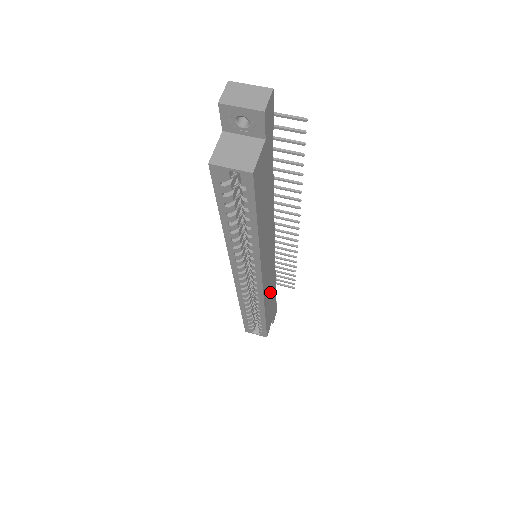
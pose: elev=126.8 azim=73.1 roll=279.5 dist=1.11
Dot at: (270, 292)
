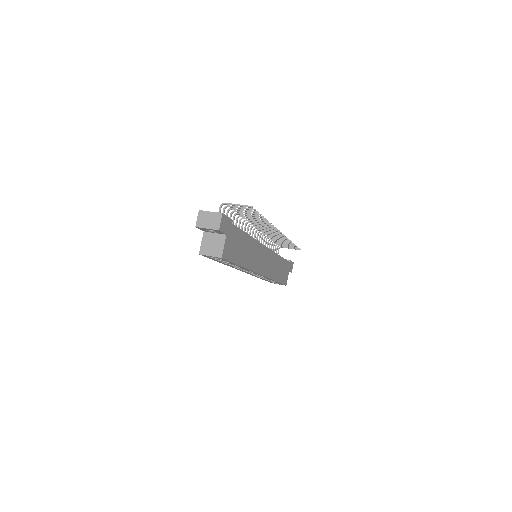
Dot at: (276, 267)
